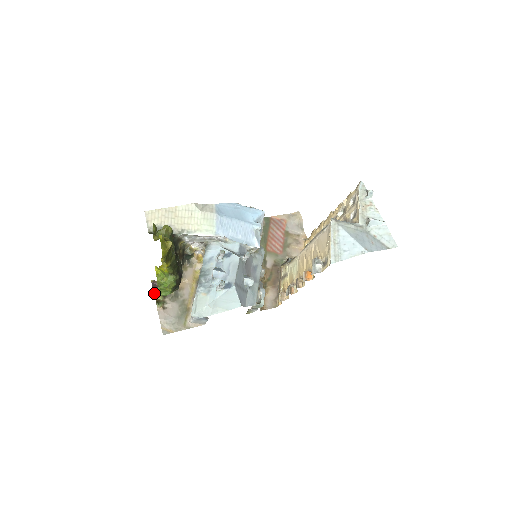
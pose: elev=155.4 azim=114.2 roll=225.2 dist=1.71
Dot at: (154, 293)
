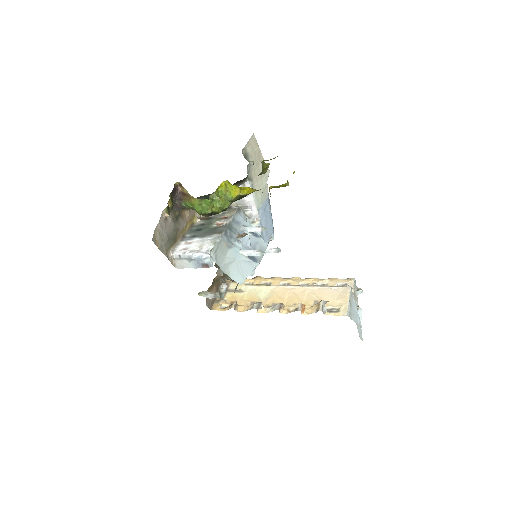
Dot at: (170, 195)
